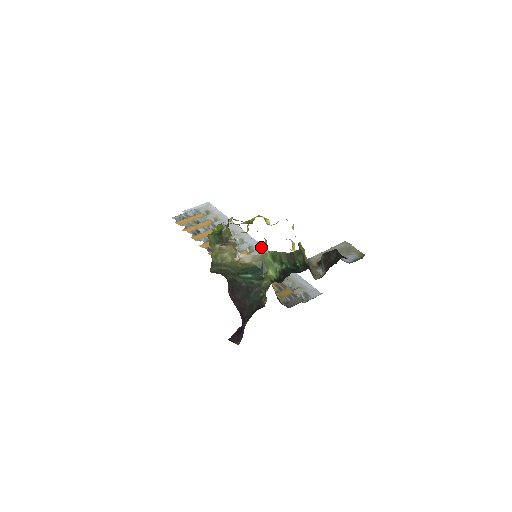
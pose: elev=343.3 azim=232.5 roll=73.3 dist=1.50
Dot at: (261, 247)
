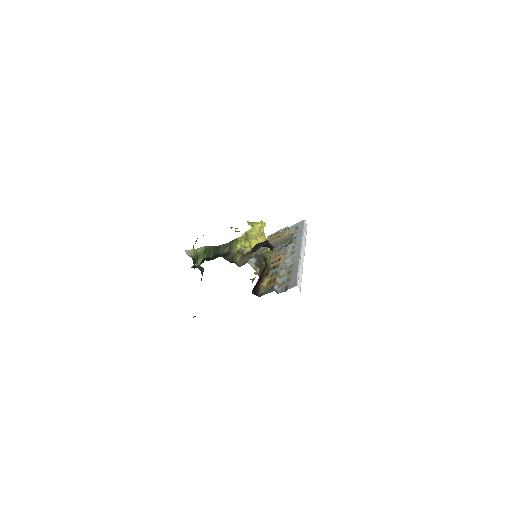
Dot at: (298, 251)
